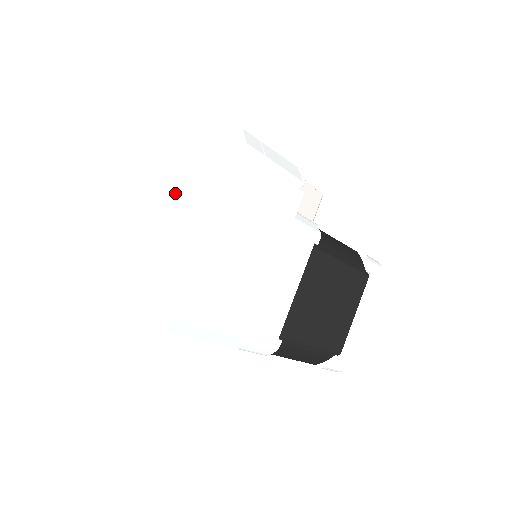
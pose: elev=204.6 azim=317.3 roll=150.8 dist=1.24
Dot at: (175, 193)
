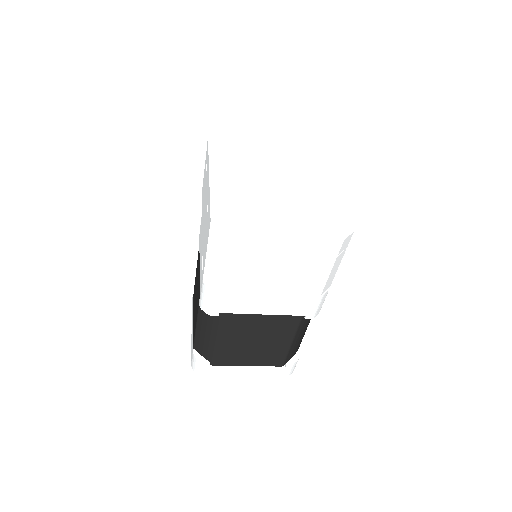
Dot at: (268, 167)
